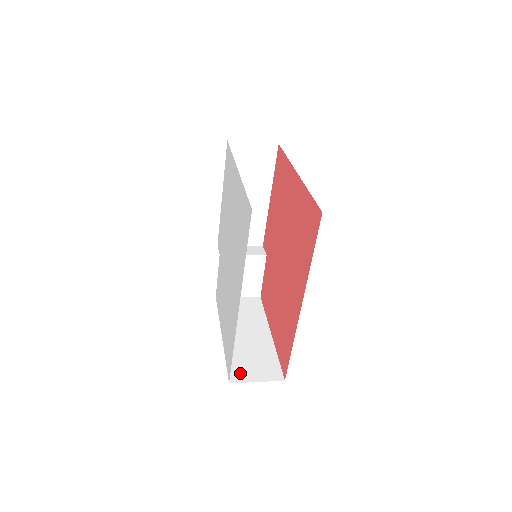
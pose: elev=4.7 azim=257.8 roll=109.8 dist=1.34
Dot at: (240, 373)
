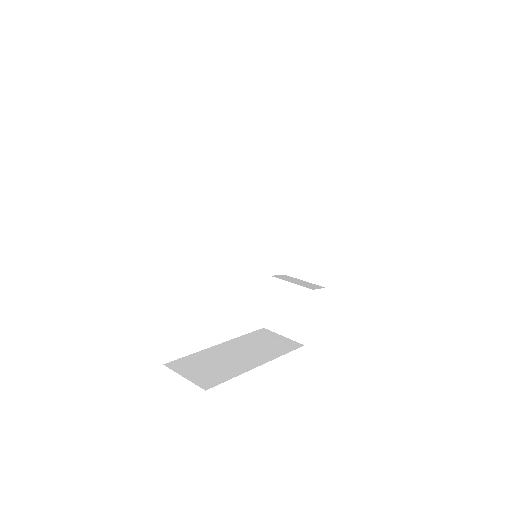
Dot at: (183, 365)
